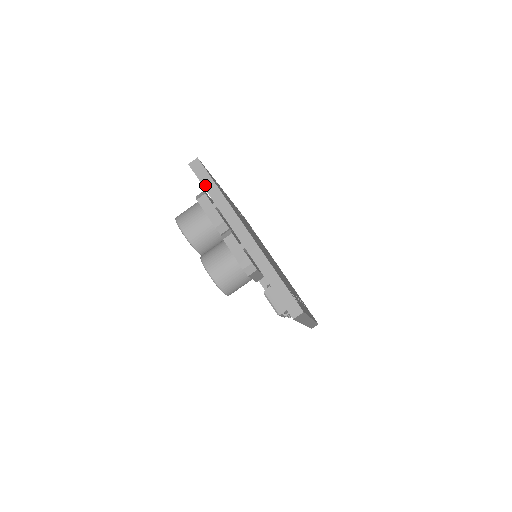
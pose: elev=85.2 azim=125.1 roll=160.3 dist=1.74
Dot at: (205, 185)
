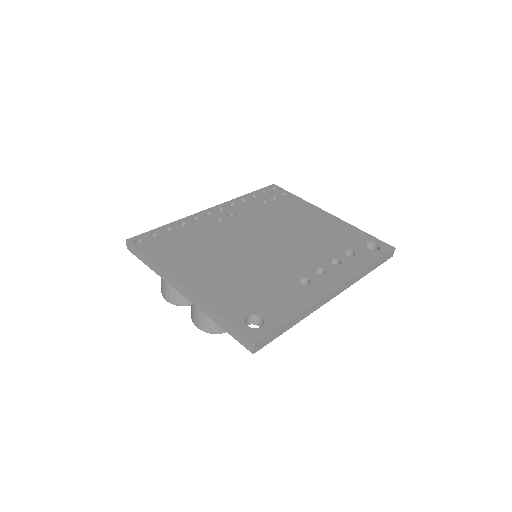
Dot at: (143, 261)
